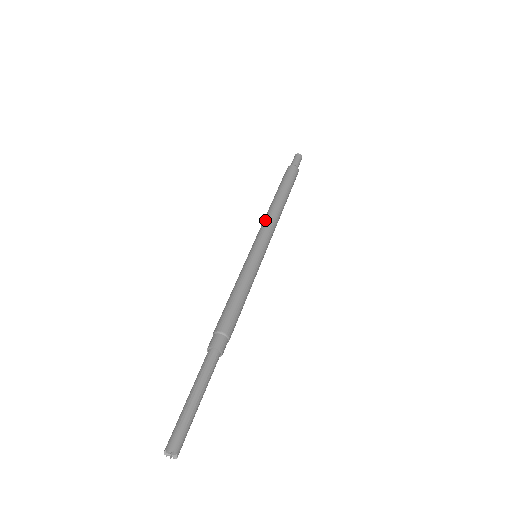
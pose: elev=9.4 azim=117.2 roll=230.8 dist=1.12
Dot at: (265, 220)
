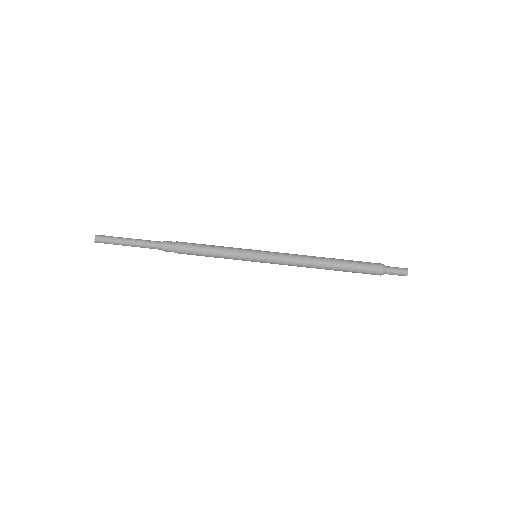
Dot at: occluded
